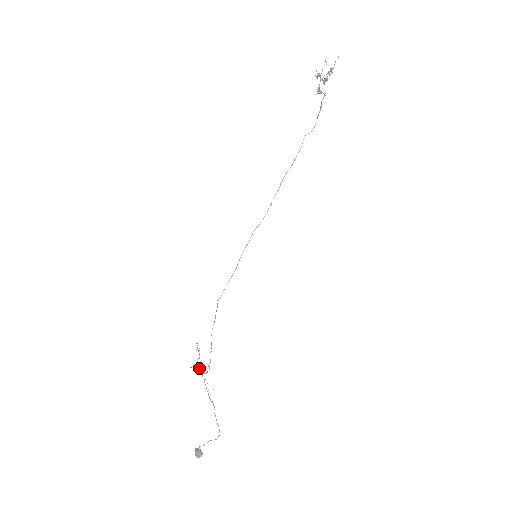
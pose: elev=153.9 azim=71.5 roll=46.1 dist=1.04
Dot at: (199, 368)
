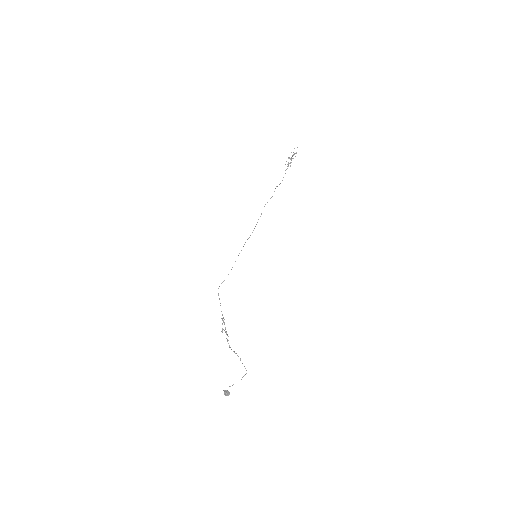
Dot at: (226, 331)
